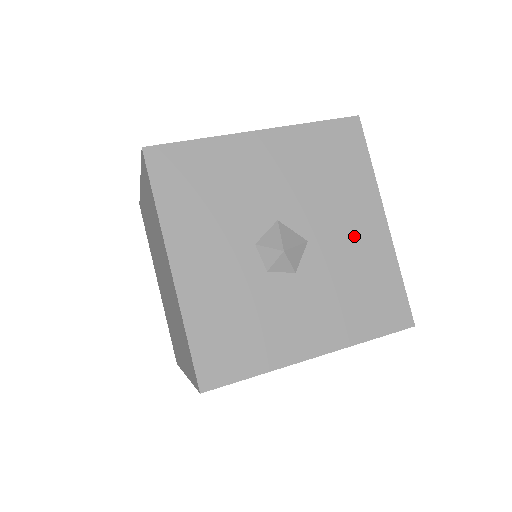
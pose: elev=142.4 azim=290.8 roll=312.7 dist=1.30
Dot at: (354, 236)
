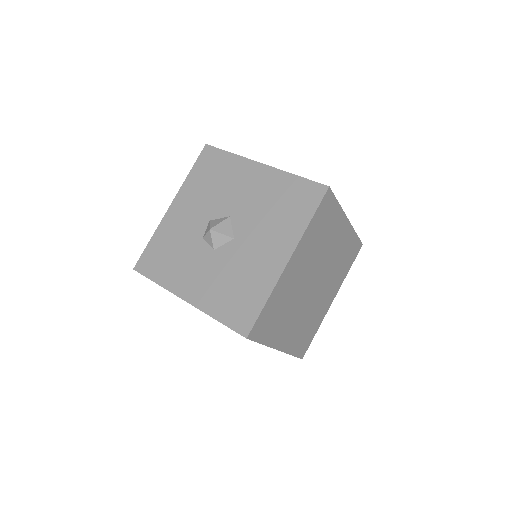
Dot at: (260, 255)
